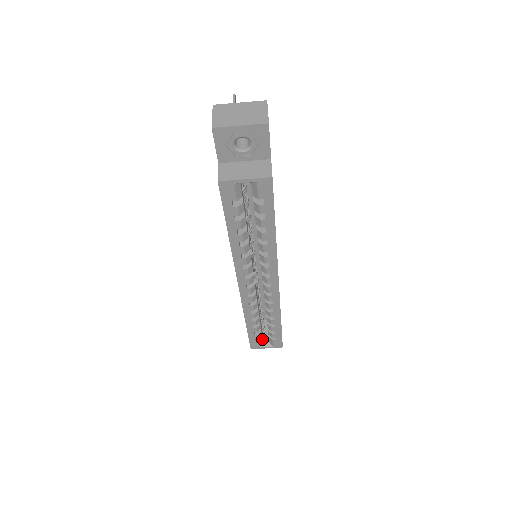
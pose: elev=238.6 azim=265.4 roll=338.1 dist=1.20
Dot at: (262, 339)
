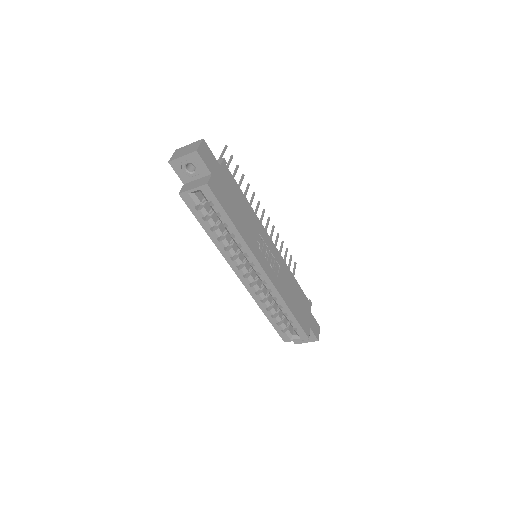
Dot at: (289, 331)
